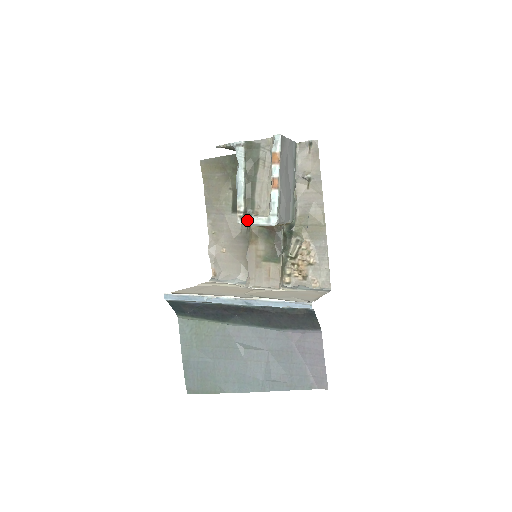
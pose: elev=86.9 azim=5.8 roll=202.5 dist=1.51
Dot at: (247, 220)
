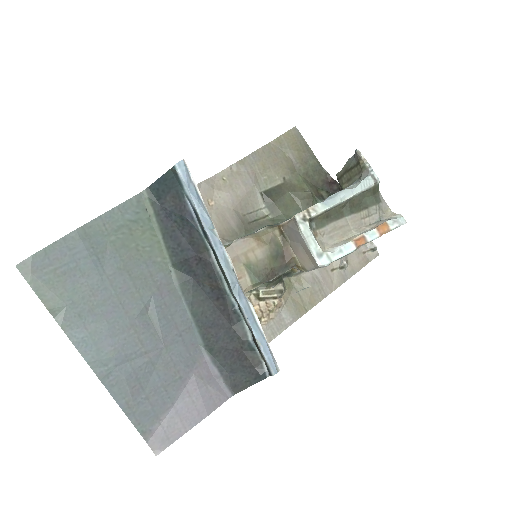
Dot at: (306, 227)
